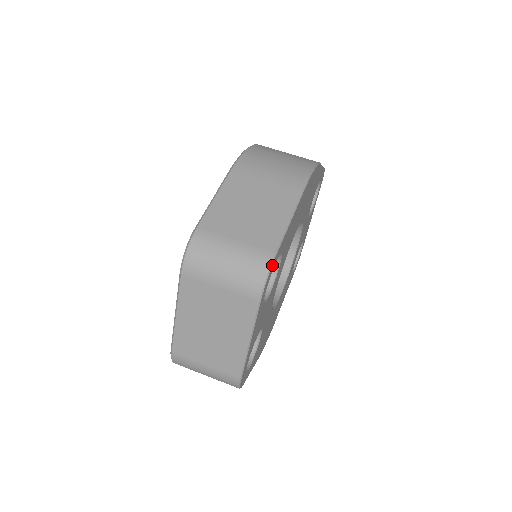
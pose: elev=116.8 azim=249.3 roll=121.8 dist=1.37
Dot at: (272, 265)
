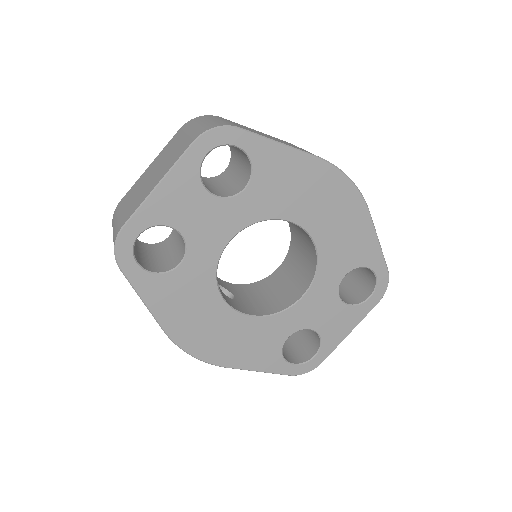
Dot at: (229, 128)
